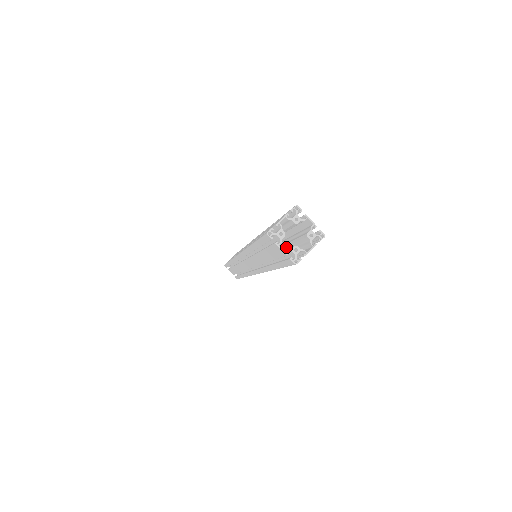
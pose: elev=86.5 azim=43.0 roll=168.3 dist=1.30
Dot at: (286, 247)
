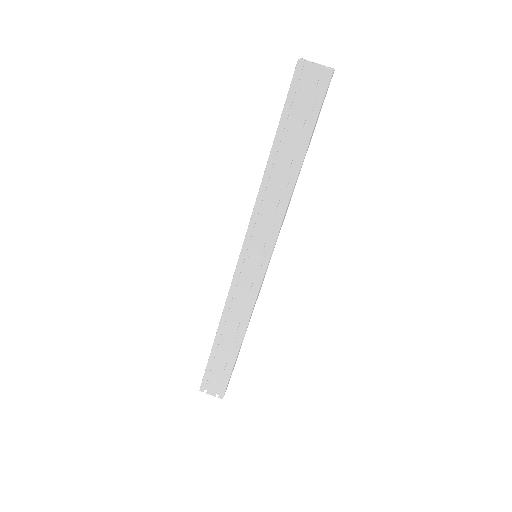
Dot at: occluded
